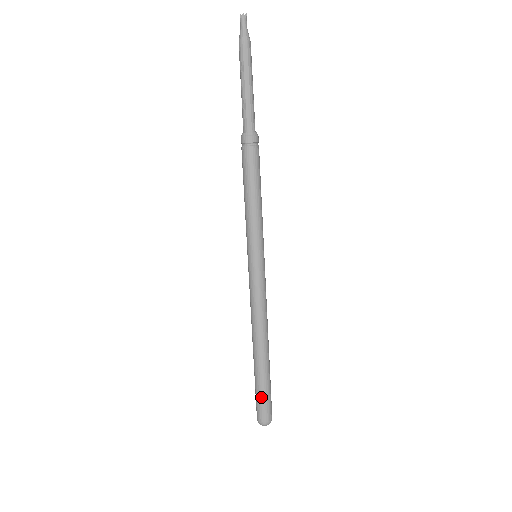
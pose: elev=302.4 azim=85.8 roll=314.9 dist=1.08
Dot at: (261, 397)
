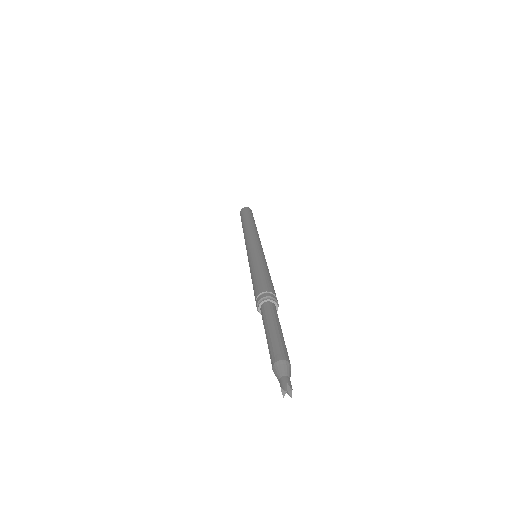
Dot at: occluded
